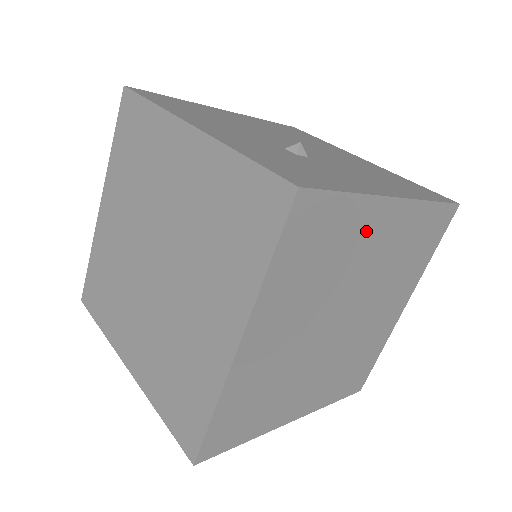
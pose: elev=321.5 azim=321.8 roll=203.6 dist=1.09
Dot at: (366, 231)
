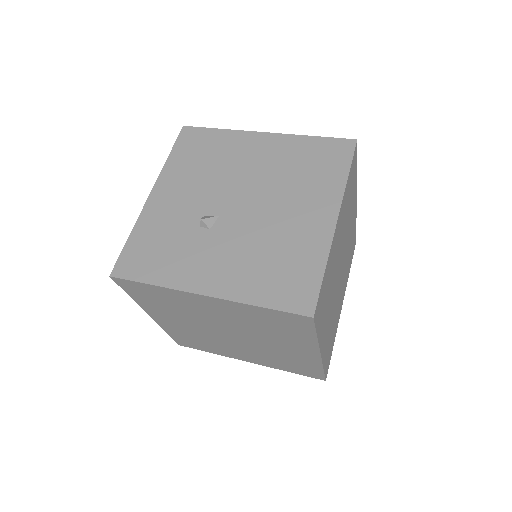
Dot at: (192, 302)
